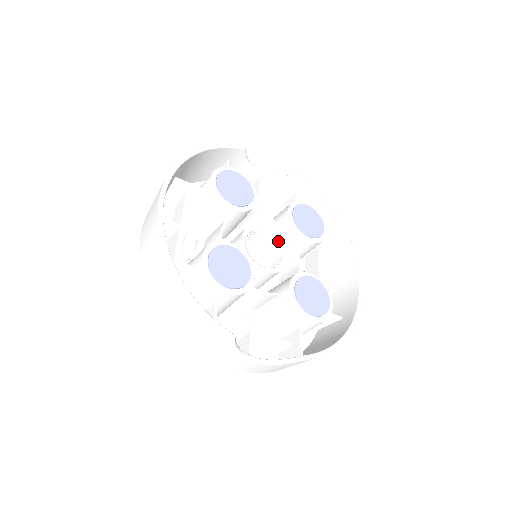
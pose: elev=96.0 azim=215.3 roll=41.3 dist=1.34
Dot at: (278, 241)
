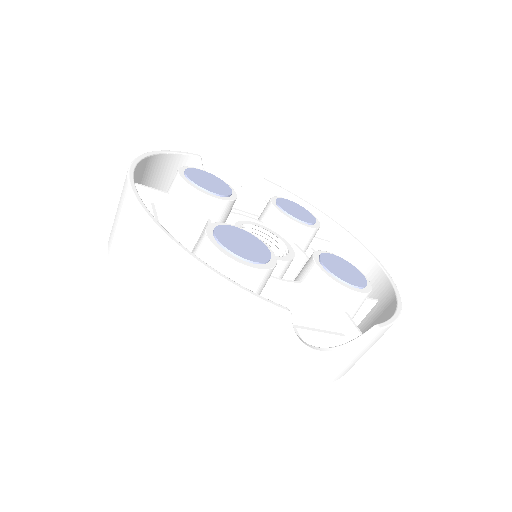
Dot at: (274, 234)
